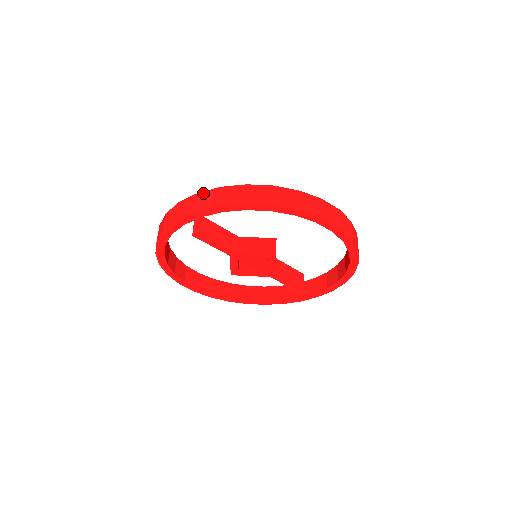
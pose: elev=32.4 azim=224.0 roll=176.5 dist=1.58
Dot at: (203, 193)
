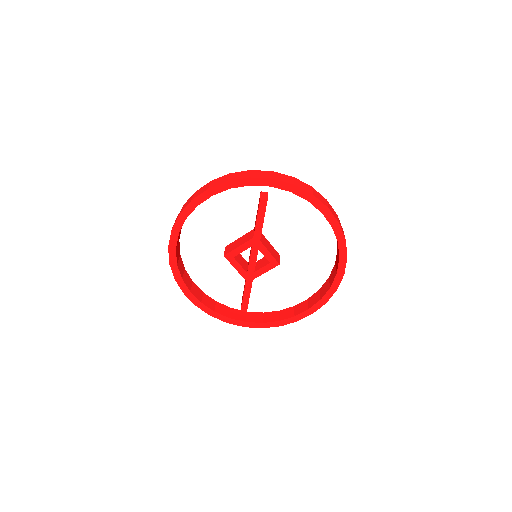
Dot at: (299, 180)
